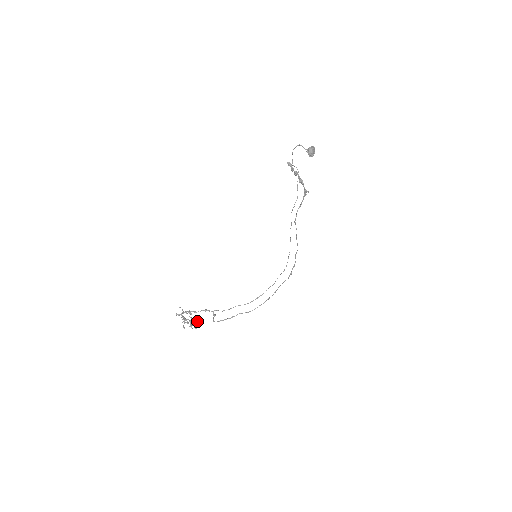
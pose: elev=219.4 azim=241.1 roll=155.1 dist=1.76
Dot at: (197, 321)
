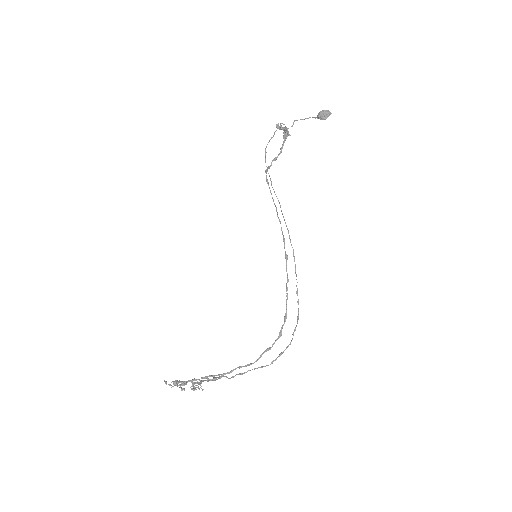
Dot at: (194, 388)
